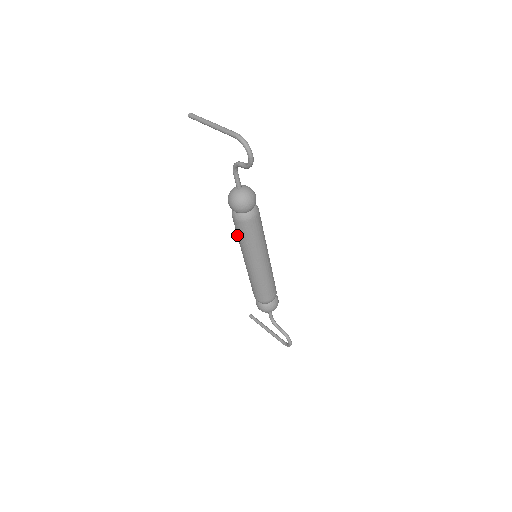
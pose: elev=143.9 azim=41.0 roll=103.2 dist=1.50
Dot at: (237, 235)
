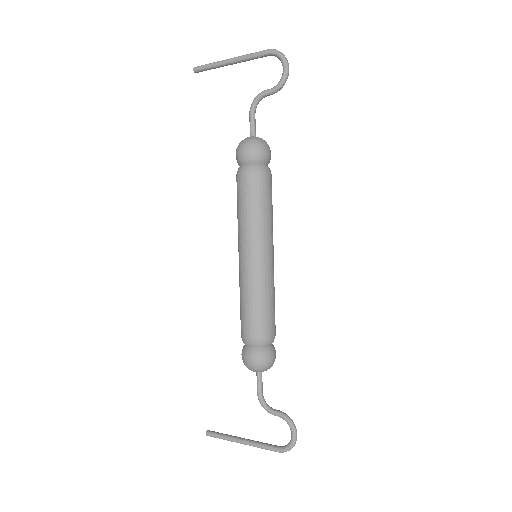
Dot at: (241, 207)
